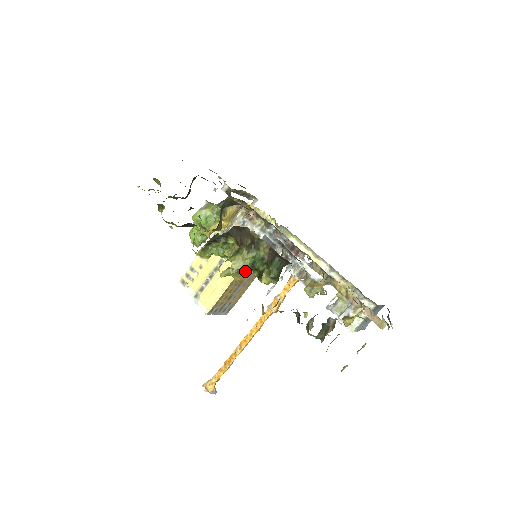
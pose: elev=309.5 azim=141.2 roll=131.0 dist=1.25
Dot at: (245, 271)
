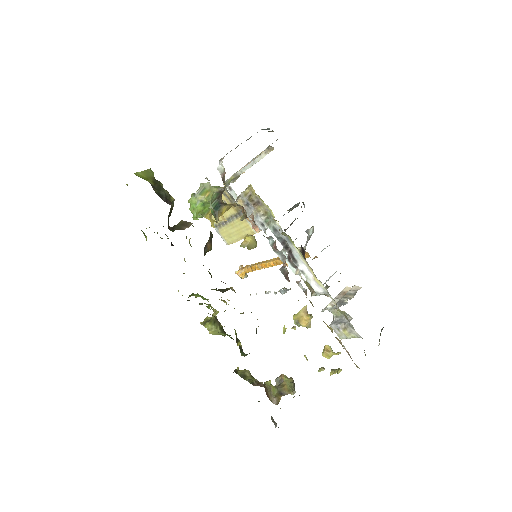
Dot at: (223, 335)
